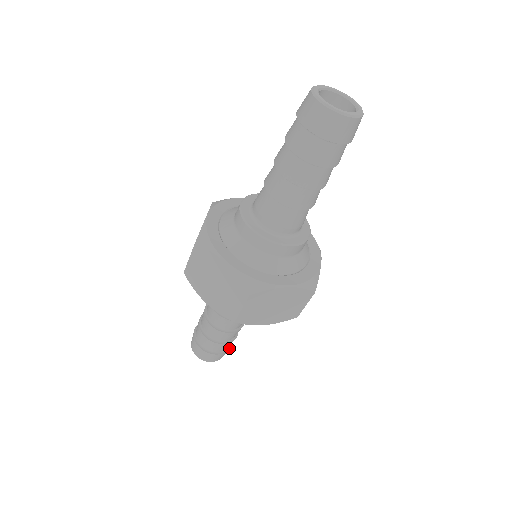
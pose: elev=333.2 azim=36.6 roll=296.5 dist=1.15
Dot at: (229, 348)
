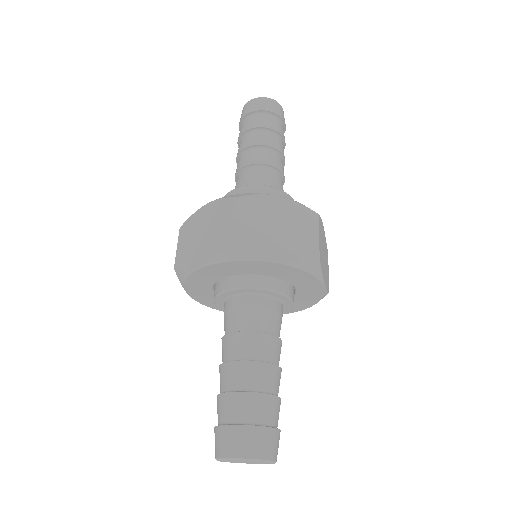
Dot at: (274, 428)
